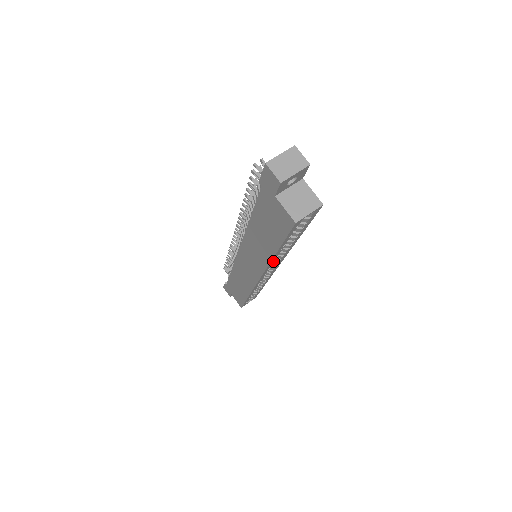
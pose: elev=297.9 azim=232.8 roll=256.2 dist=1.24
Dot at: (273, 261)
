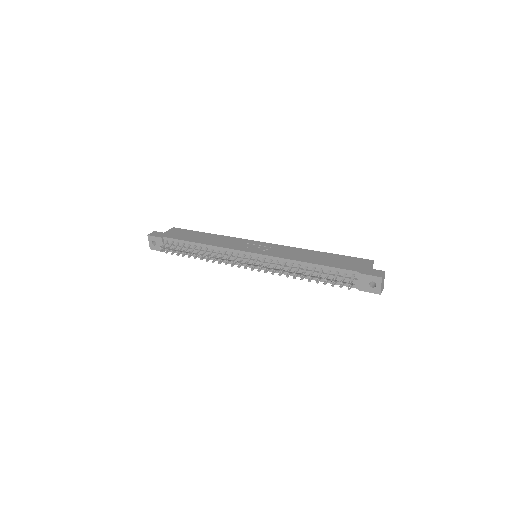
Dot at: occluded
